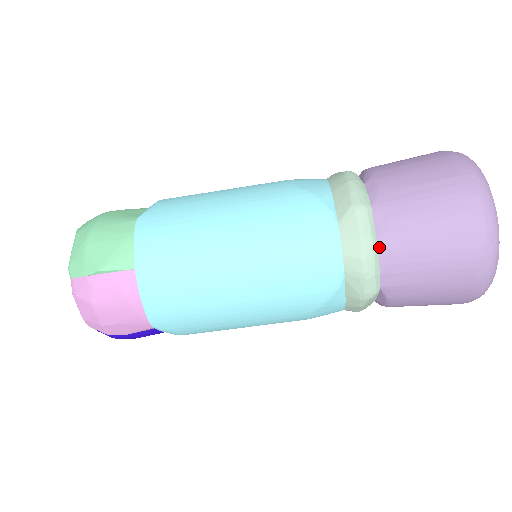
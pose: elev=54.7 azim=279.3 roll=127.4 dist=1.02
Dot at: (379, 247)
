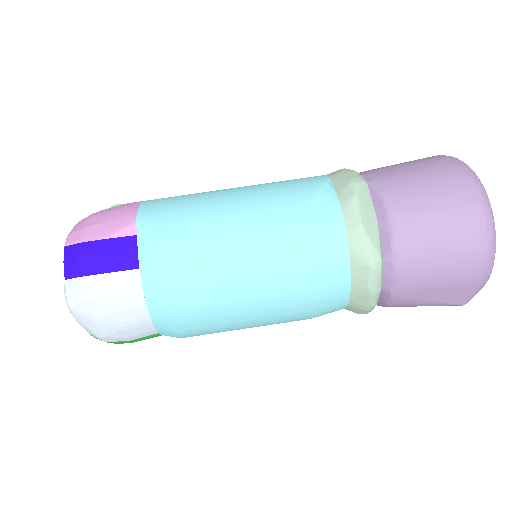
Dot at: occluded
